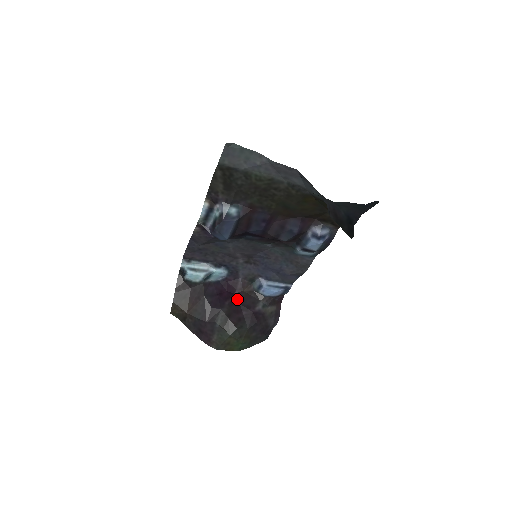
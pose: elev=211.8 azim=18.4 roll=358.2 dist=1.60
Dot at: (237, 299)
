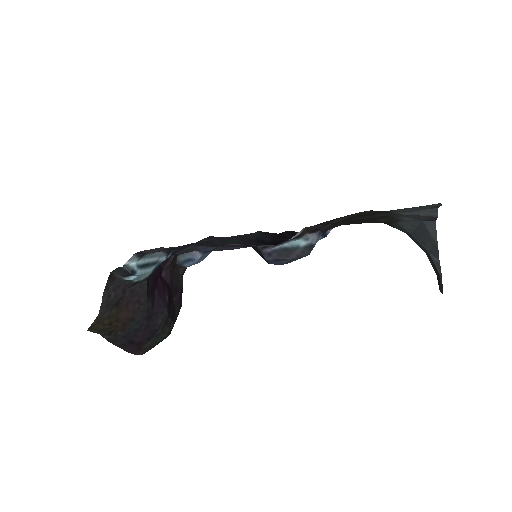
Dot at: (167, 283)
